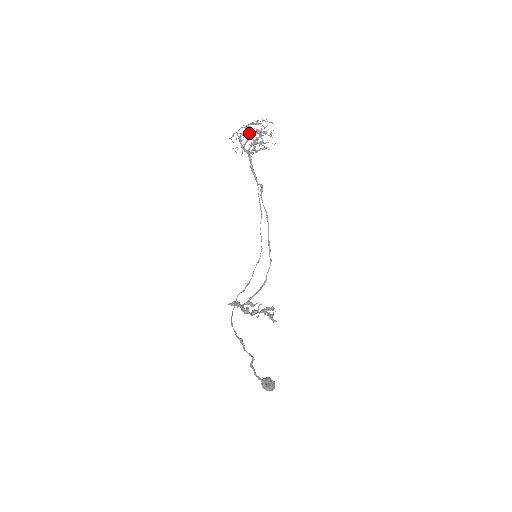
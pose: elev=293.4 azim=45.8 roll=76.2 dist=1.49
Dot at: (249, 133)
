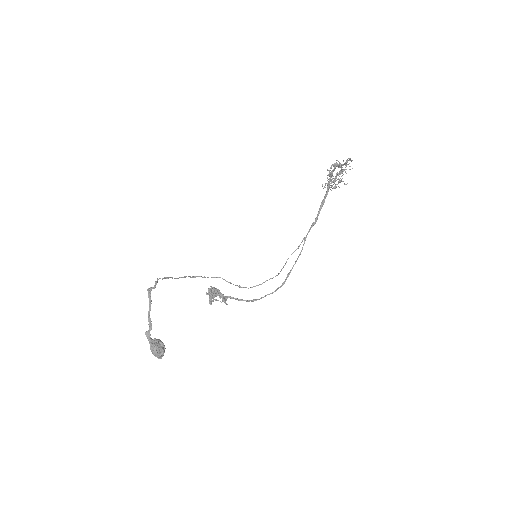
Dot at: occluded
